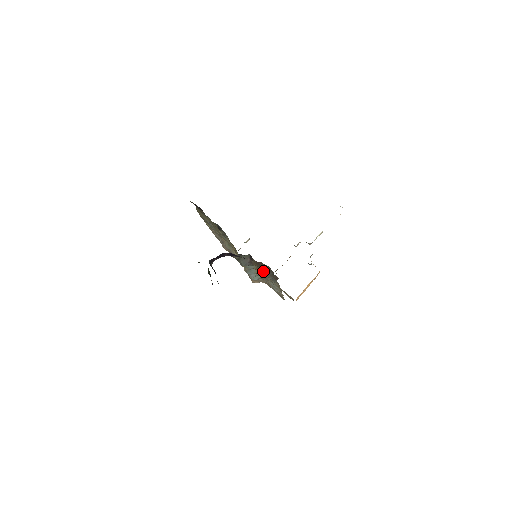
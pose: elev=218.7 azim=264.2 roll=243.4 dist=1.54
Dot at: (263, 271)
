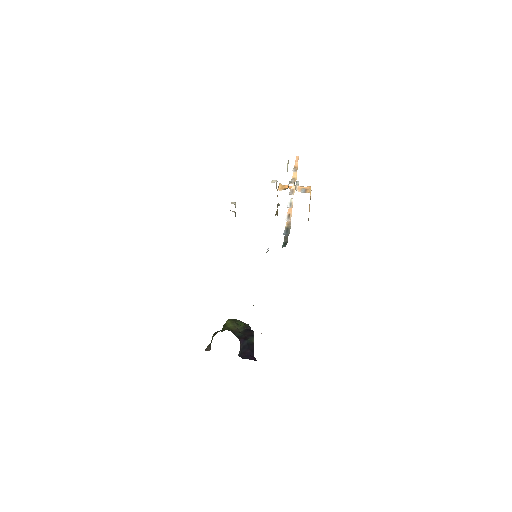
Dot at: occluded
